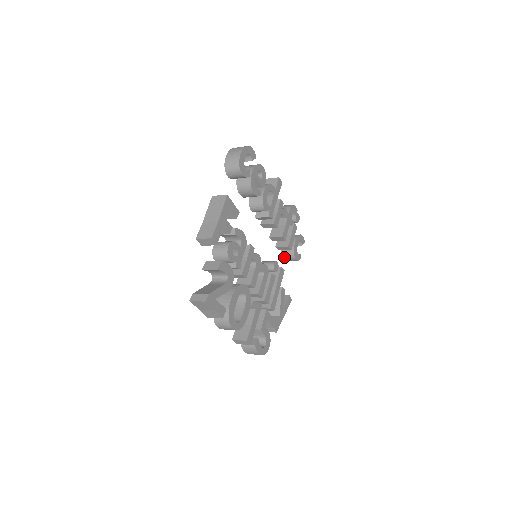
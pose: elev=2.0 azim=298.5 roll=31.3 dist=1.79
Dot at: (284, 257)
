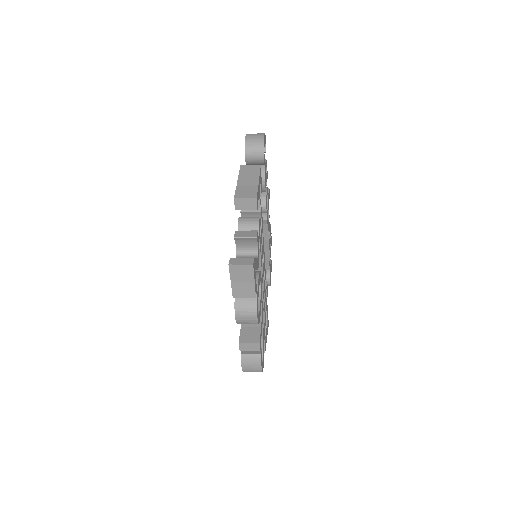
Dot at: occluded
